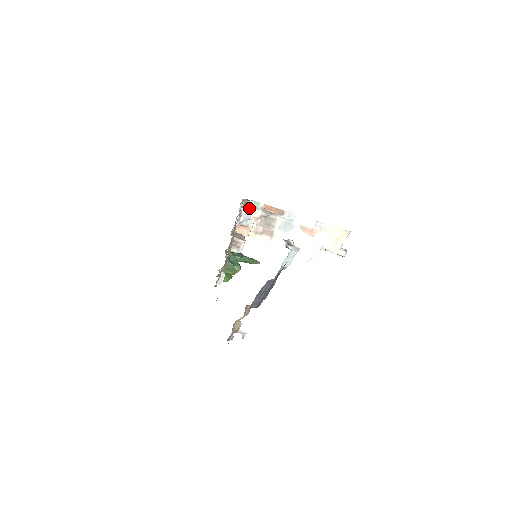
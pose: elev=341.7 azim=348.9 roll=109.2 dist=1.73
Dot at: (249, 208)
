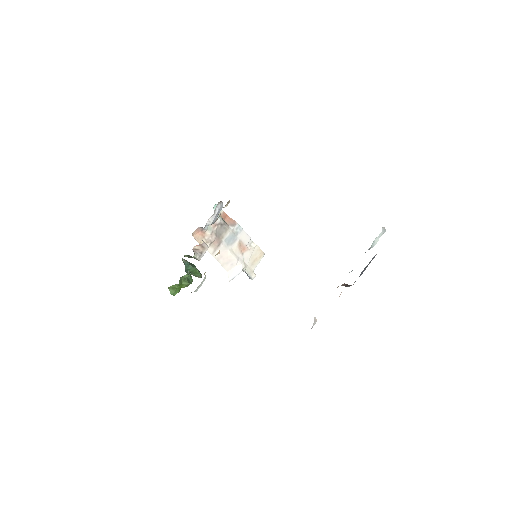
Dot at: (219, 211)
